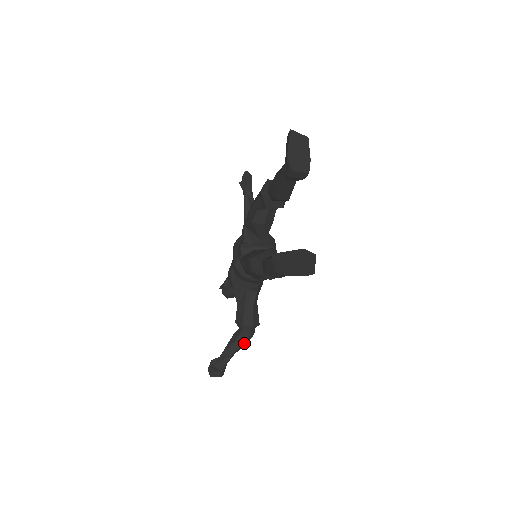
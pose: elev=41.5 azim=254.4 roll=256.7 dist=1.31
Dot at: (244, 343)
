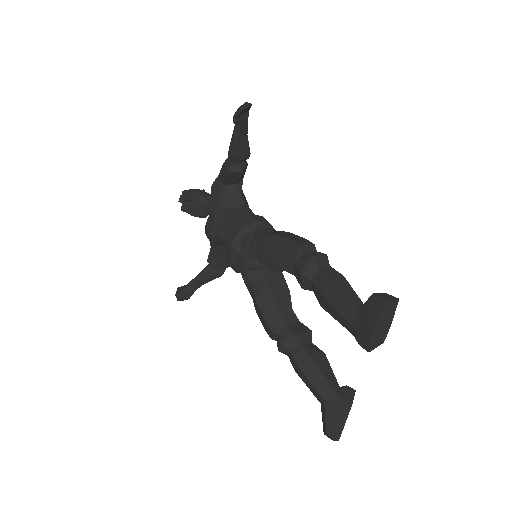
Dot at: (215, 277)
